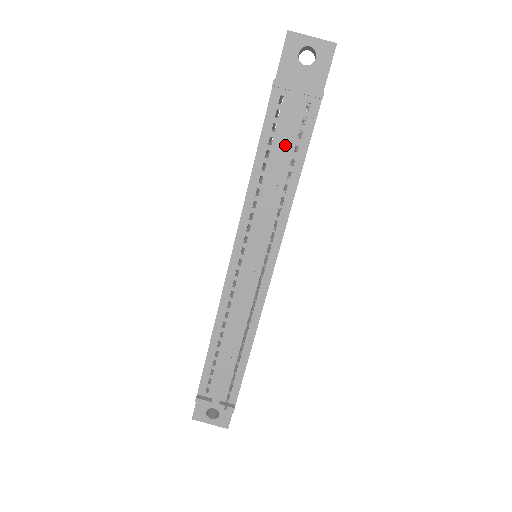
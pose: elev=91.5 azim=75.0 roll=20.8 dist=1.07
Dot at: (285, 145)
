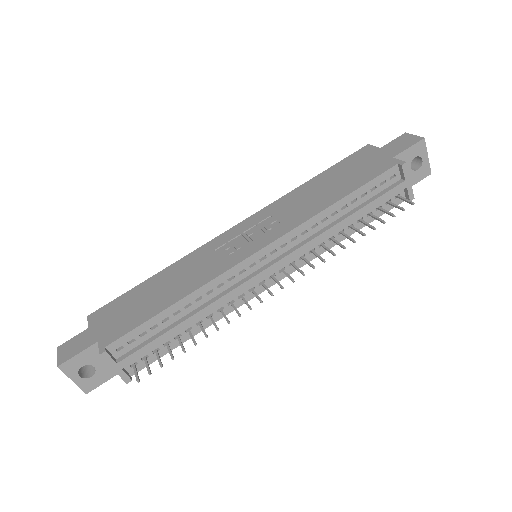
Dot at: (371, 207)
